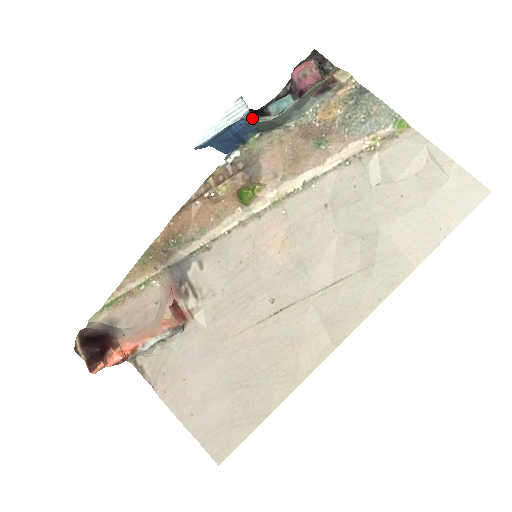
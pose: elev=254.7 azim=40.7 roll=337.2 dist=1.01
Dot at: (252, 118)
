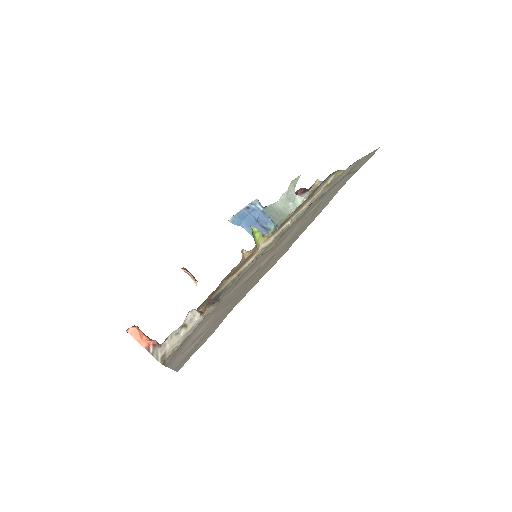
Dot at: (263, 208)
